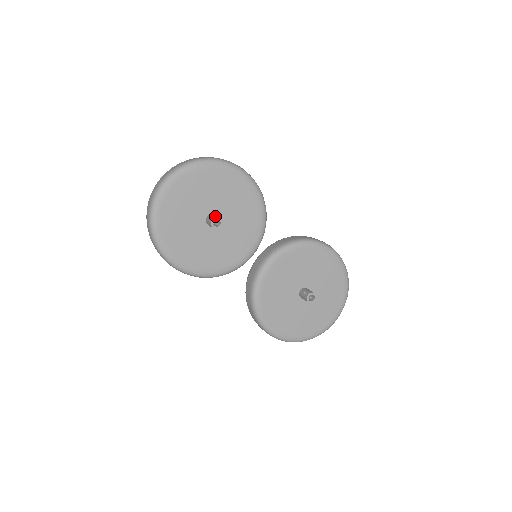
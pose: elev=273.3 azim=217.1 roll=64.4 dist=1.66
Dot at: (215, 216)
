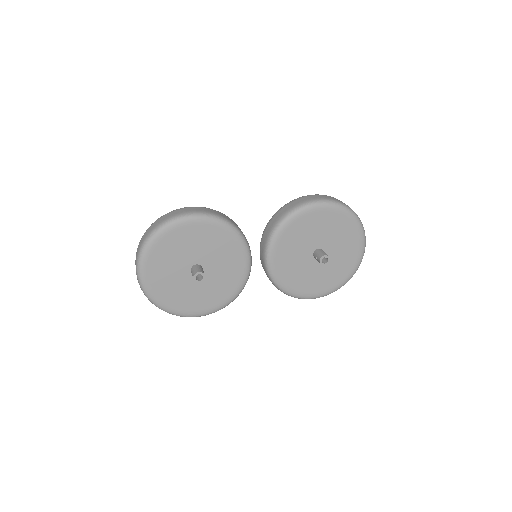
Dot at: (194, 274)
